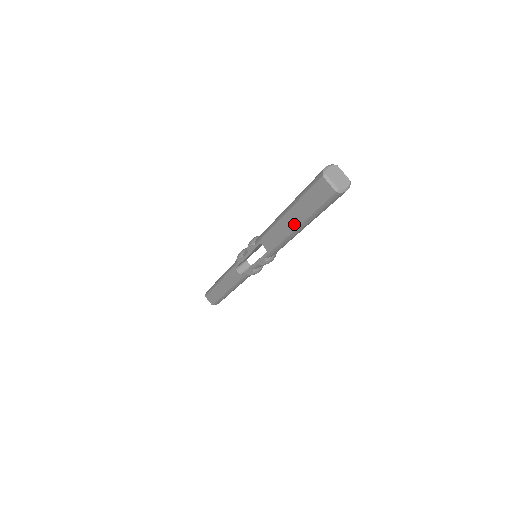
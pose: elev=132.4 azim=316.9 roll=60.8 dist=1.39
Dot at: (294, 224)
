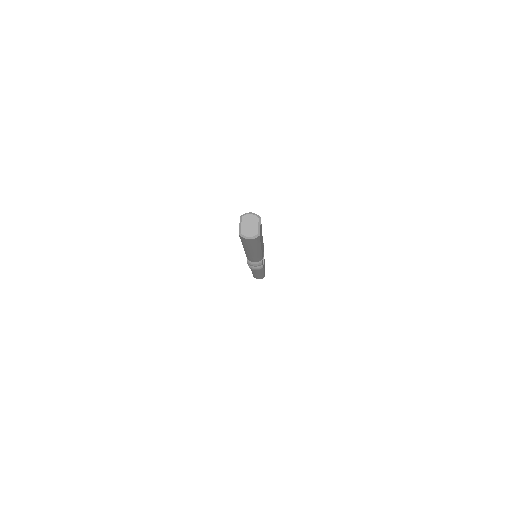
Dot at: occluded
